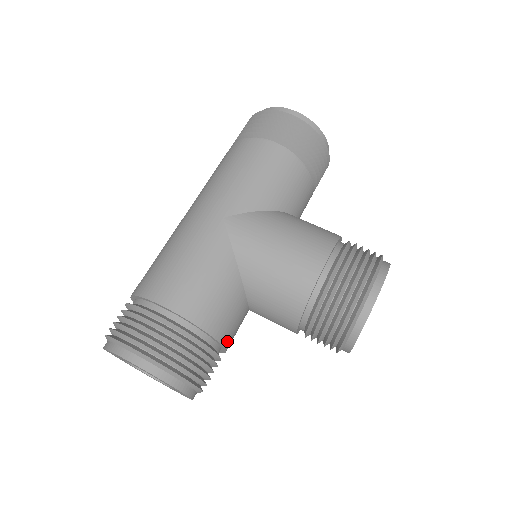
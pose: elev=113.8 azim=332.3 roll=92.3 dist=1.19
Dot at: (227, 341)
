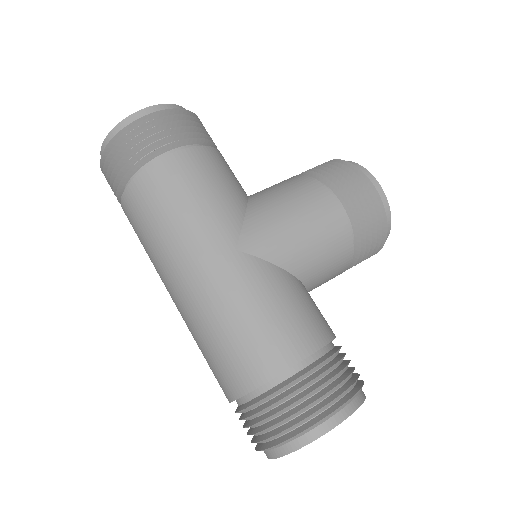
Dot at: occluded
